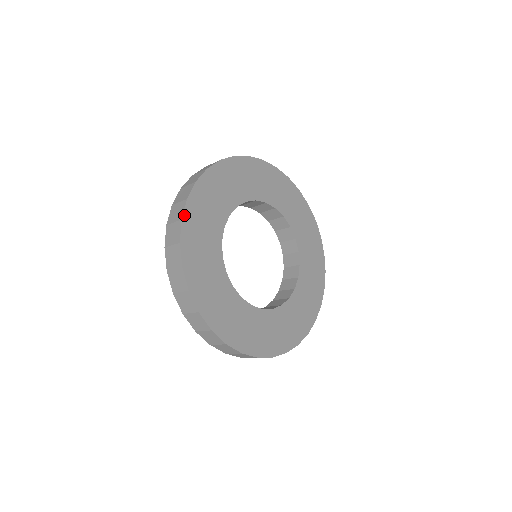
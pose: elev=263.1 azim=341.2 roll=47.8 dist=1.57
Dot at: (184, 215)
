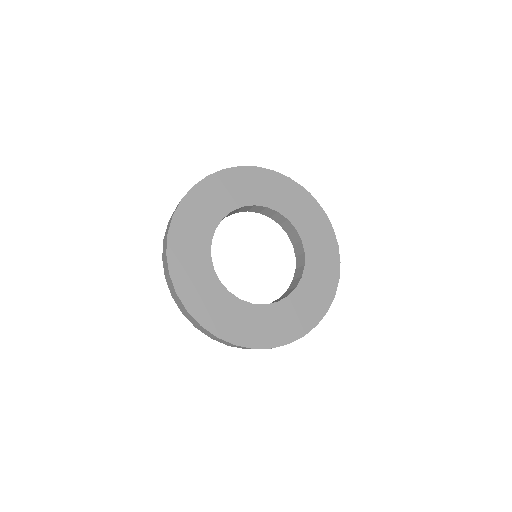
Dot at: (170, 269)
